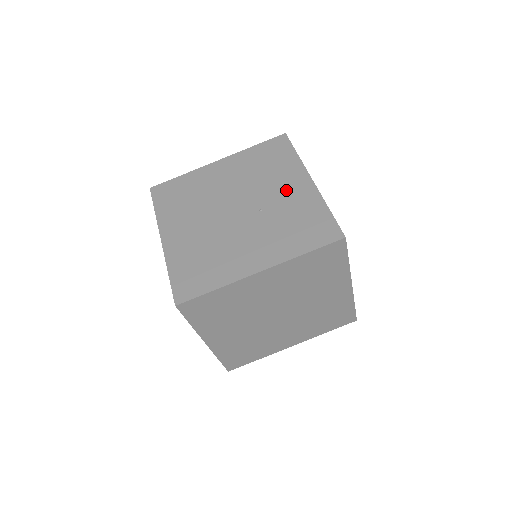
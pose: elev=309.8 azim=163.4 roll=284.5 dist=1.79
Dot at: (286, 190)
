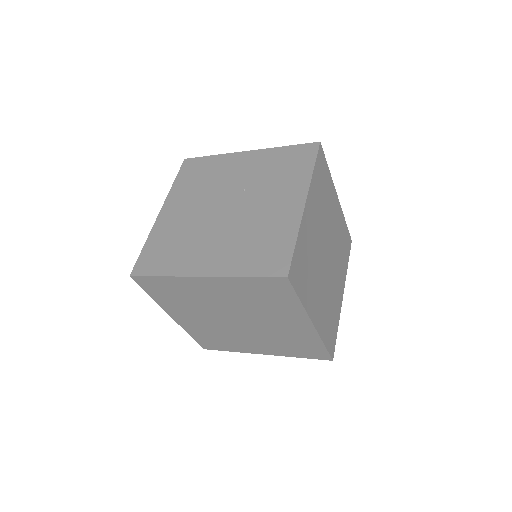
Dot at: (241, 169)
